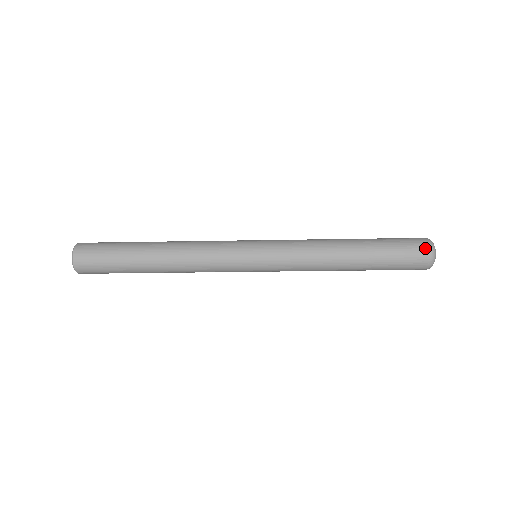
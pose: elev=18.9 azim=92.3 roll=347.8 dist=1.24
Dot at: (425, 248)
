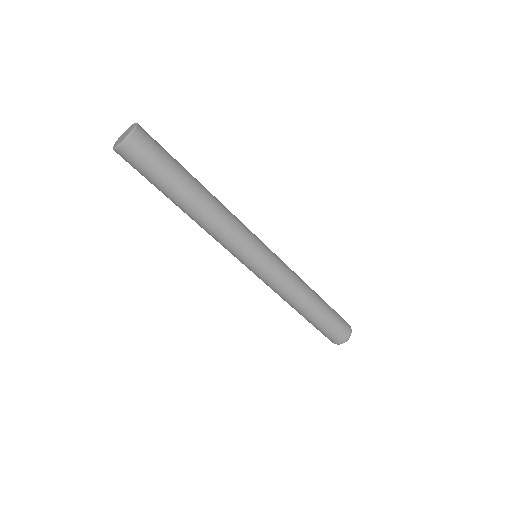
Dot at: (348, 332)
